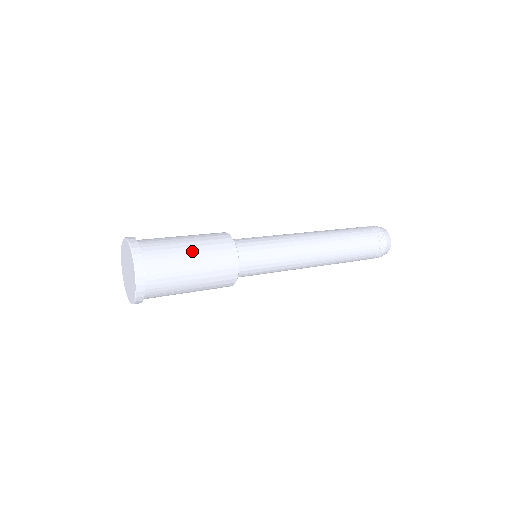
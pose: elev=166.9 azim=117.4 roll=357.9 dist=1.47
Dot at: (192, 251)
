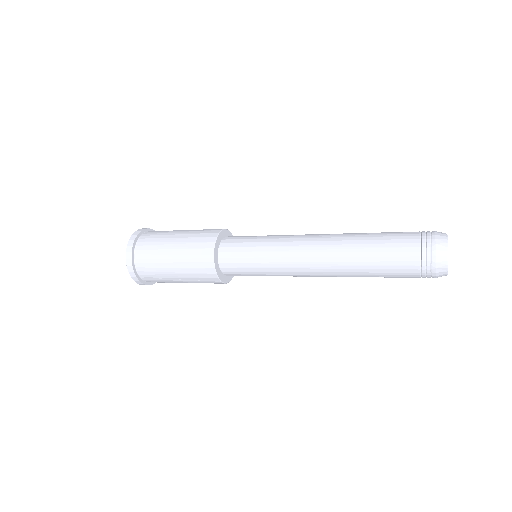
Dot at: (175, 241)
